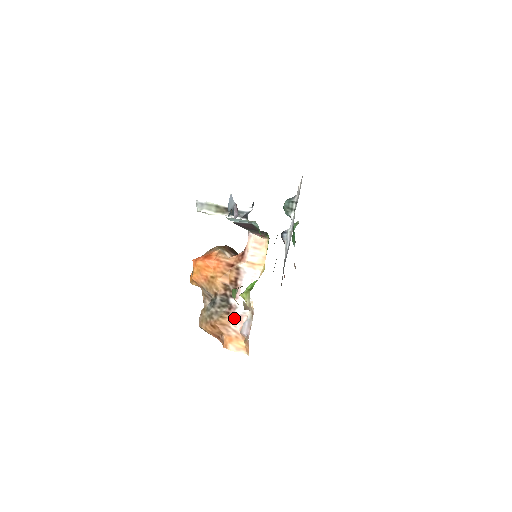
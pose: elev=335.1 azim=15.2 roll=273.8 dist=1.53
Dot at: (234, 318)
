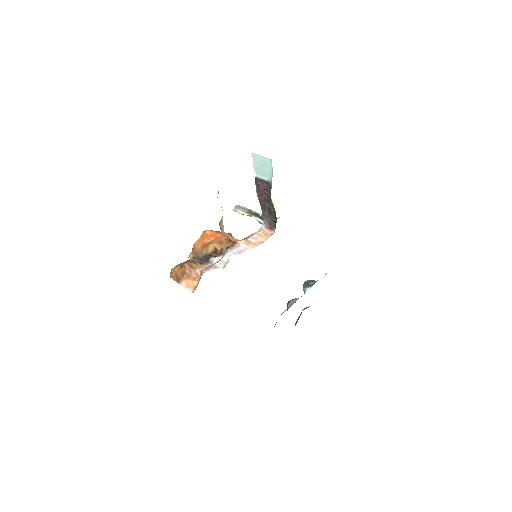
Dot at: (204, 266)
